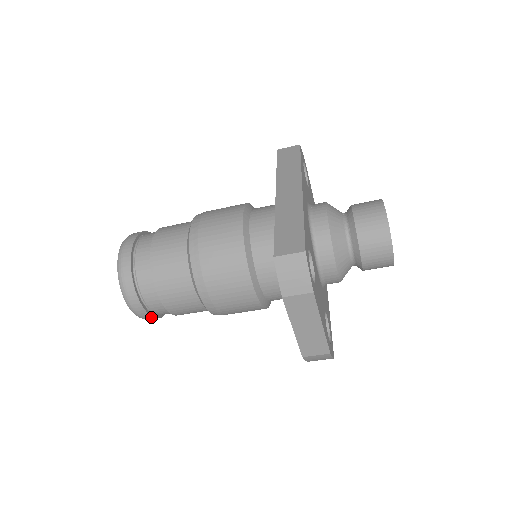
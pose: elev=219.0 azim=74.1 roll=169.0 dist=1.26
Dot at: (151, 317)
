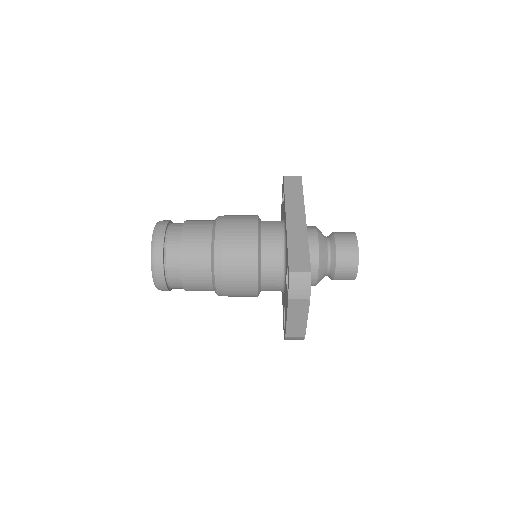
Dot at: (167, 290)
